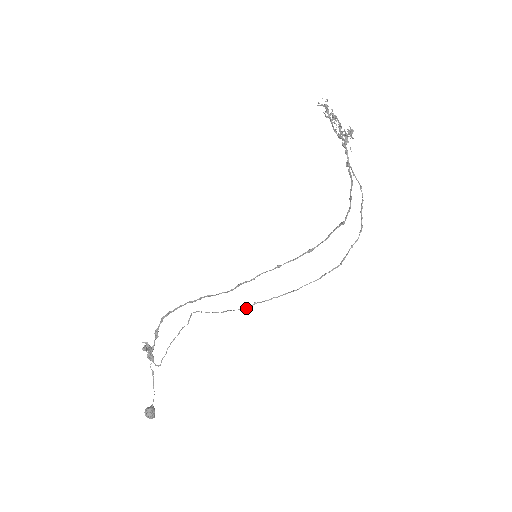
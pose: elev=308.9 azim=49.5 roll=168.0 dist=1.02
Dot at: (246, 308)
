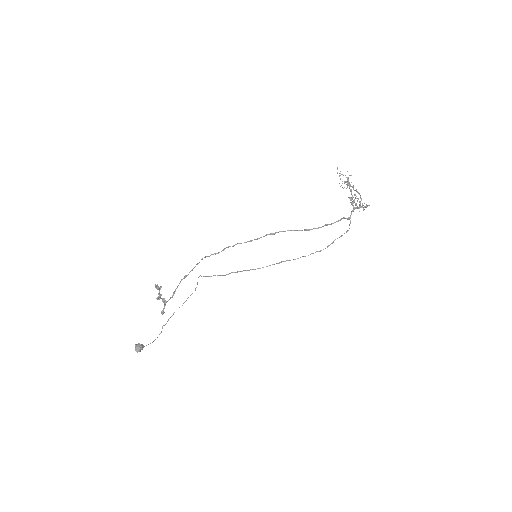
Dot at: (225, 275)
